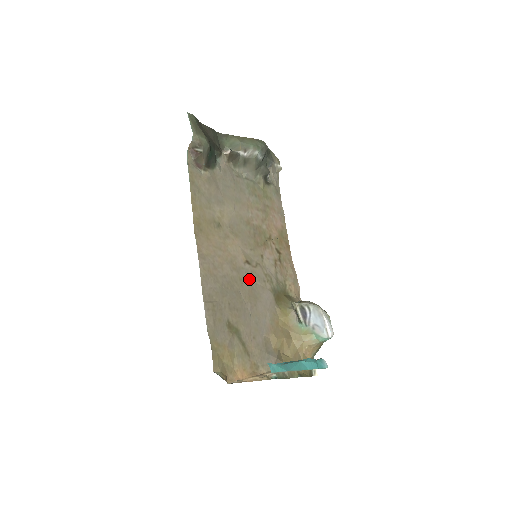
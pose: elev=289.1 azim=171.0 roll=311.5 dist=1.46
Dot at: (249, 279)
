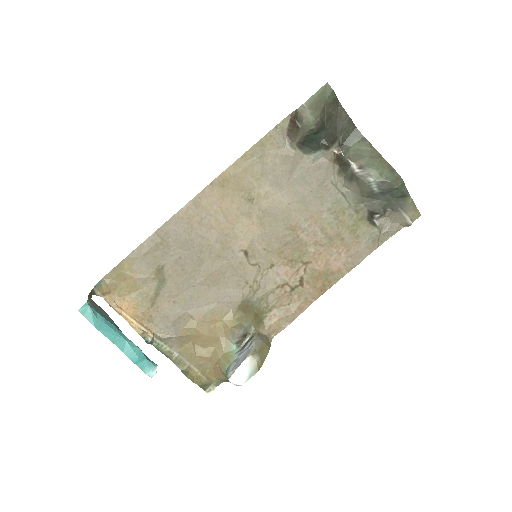
Dot at: (230, 265)
